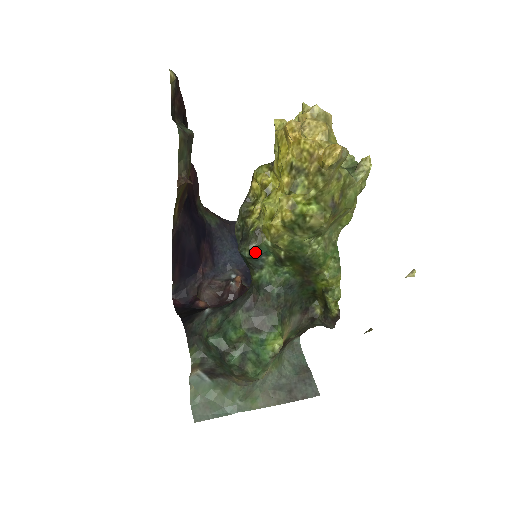
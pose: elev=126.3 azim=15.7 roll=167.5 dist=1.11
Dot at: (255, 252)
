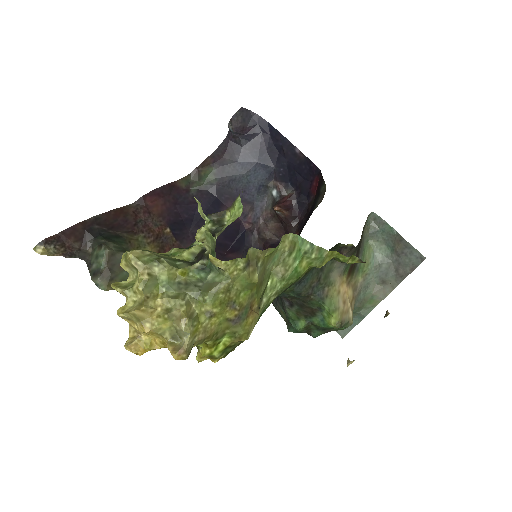
Dot at: occluded
